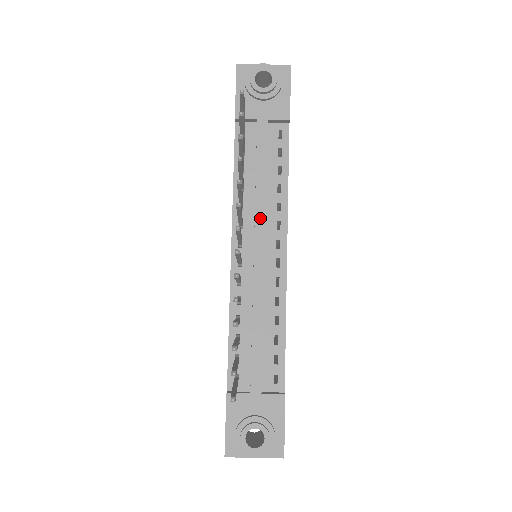
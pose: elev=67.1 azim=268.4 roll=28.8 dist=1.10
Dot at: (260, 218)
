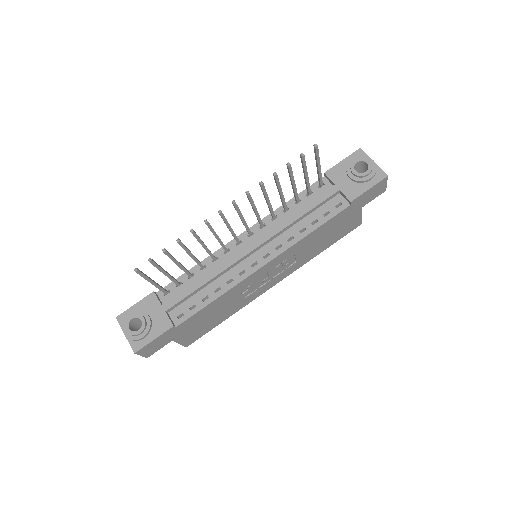
Dot at: (273, 232)
